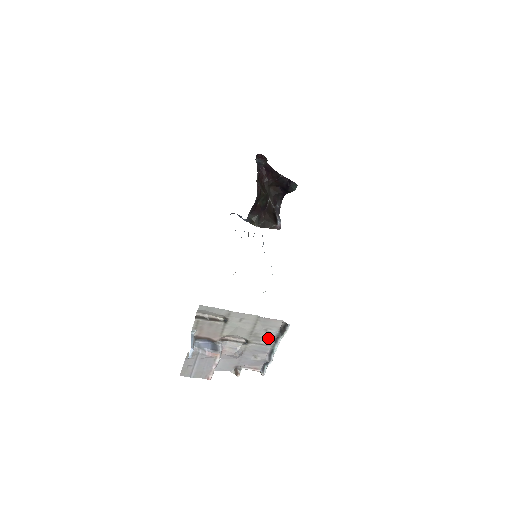
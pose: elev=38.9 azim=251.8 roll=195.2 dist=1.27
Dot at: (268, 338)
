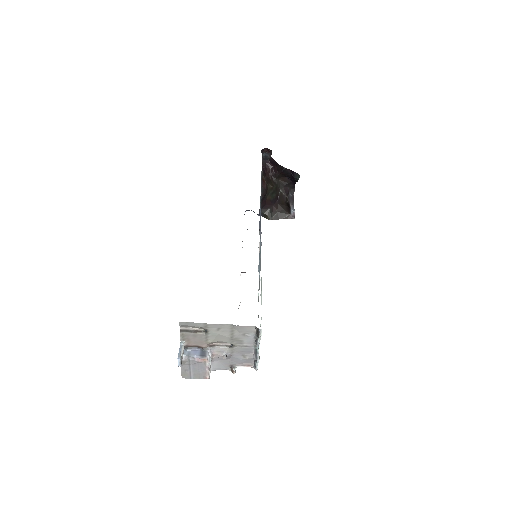
Dot at: (249, 341)
